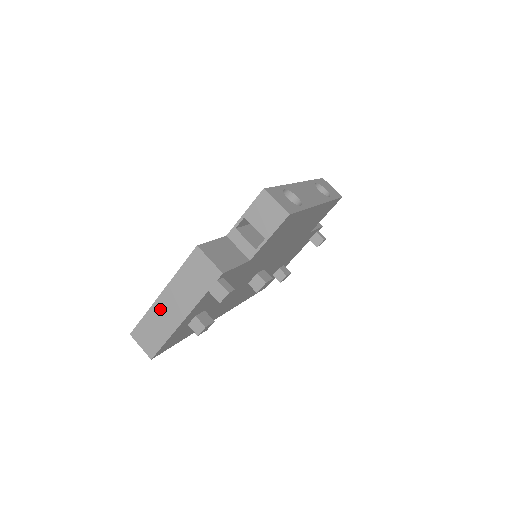
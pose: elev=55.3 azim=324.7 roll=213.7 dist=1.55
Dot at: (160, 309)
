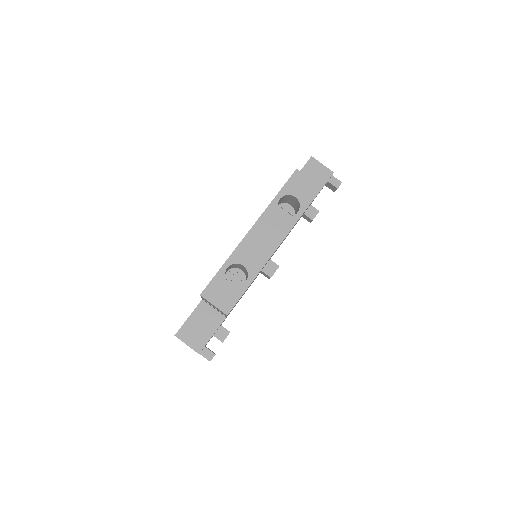
Dot at: occluded
